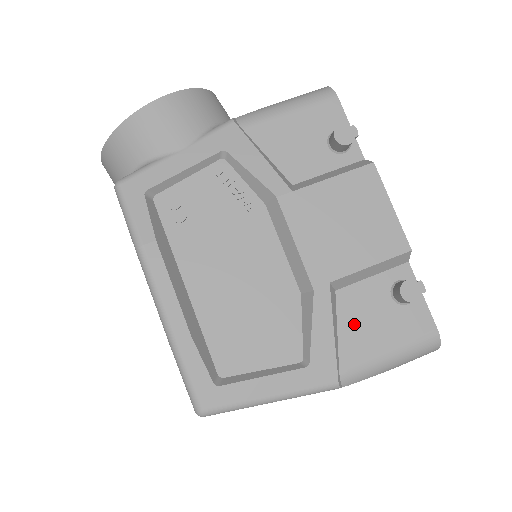
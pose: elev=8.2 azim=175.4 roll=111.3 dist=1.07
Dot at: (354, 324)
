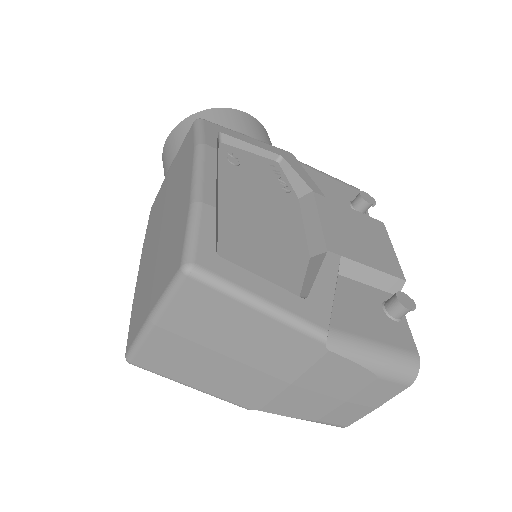
Dot at: (349, 304)
